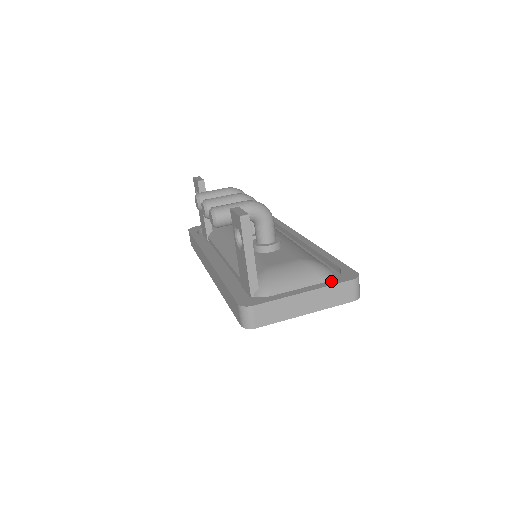
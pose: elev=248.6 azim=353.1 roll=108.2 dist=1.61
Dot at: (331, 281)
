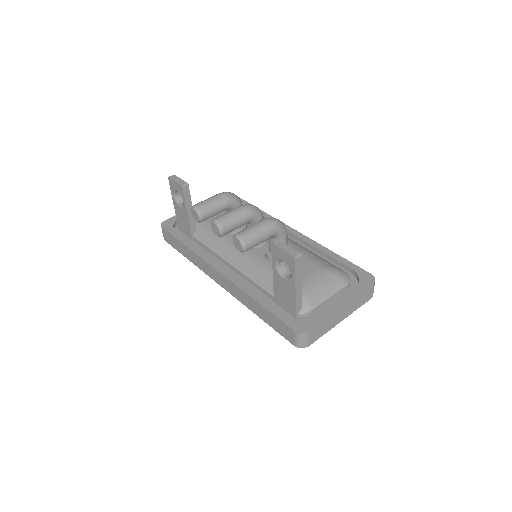
Dot at: (357, 288)
